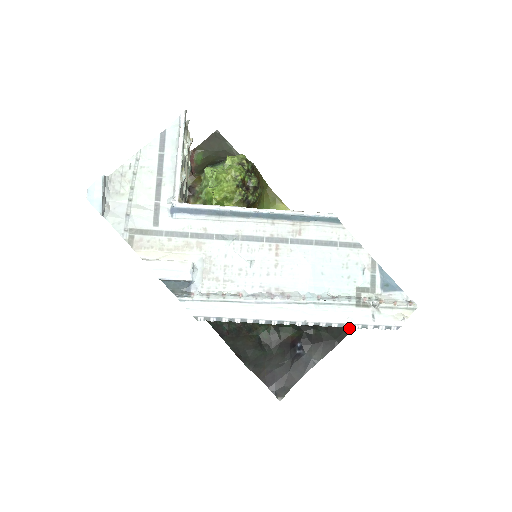
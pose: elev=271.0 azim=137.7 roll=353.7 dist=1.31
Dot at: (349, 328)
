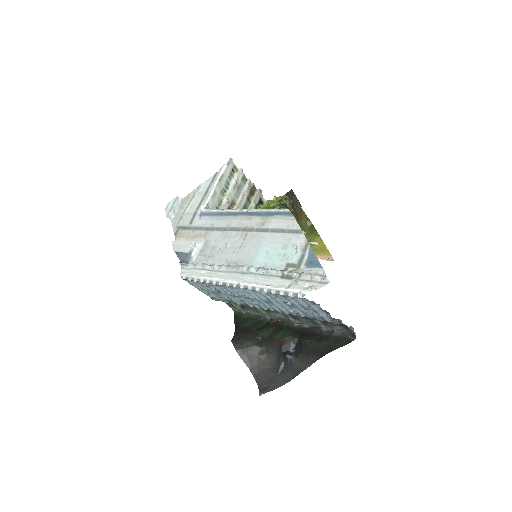
Dot at: (340, 344)
